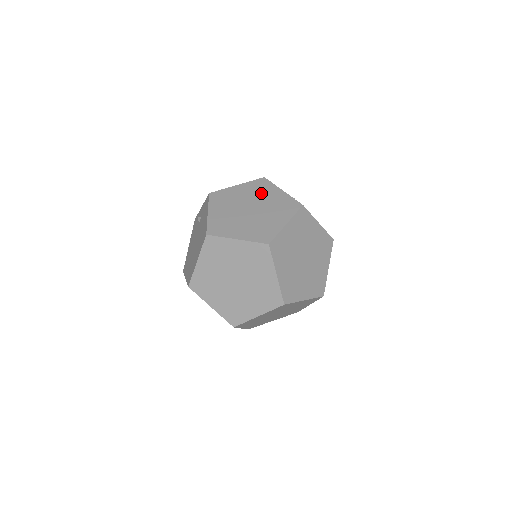
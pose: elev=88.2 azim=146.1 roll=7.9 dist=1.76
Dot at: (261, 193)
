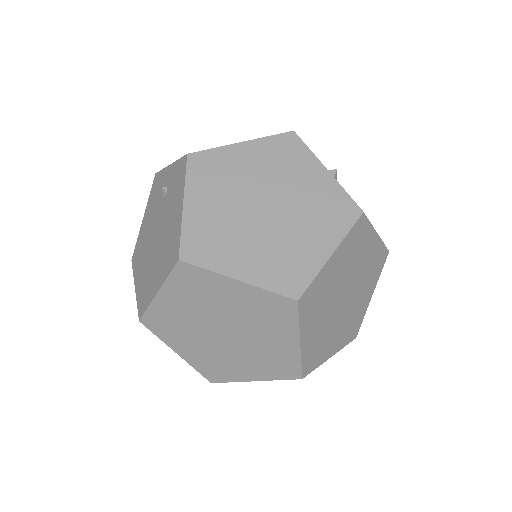
Dot at: (287, 170)
